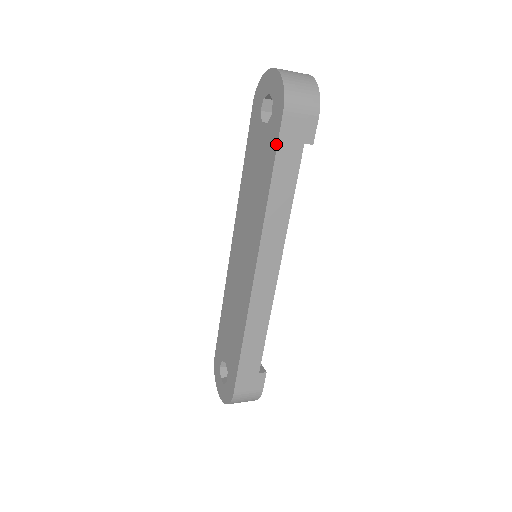
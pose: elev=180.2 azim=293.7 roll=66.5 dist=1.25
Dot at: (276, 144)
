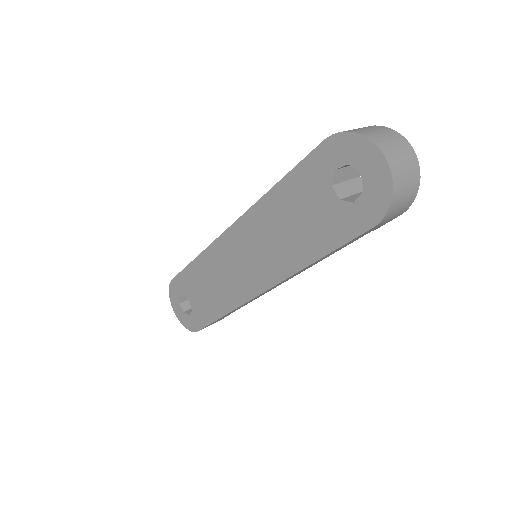
Dot at: (346, 241)
